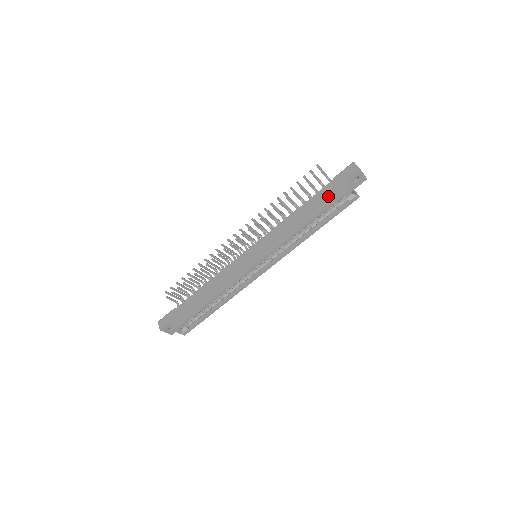
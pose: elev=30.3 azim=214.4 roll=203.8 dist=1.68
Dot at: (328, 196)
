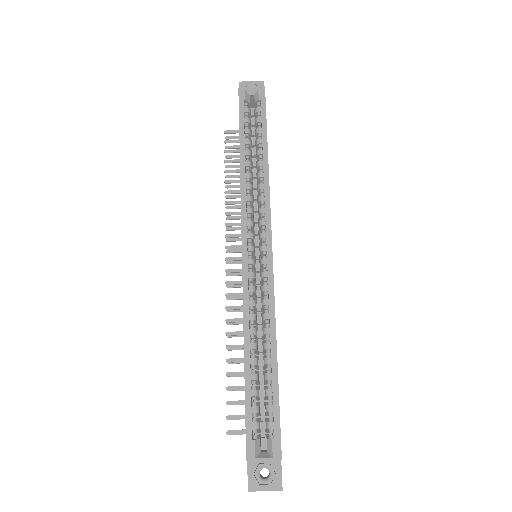
Dot at: occluded
